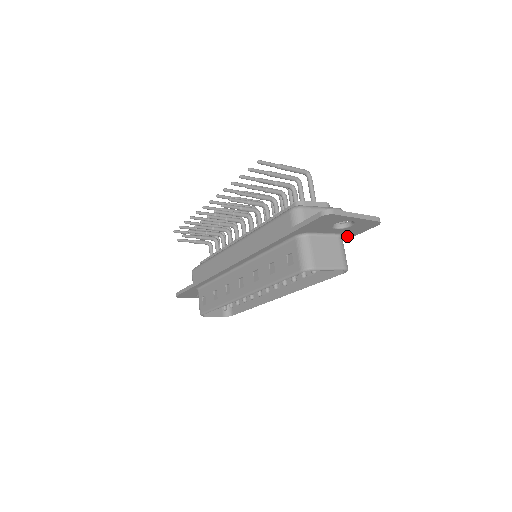
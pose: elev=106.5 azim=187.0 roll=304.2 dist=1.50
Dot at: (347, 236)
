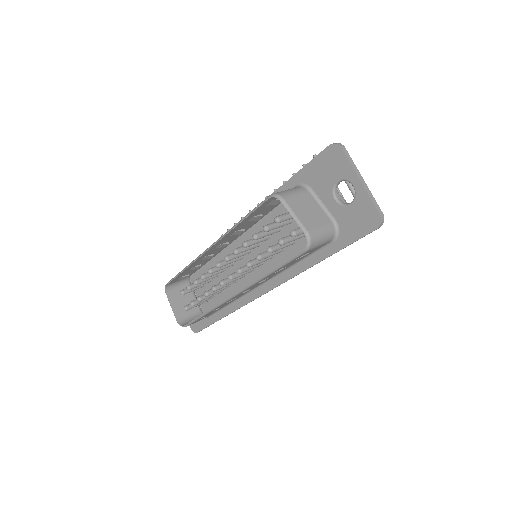
Dot at: (341, 238)
